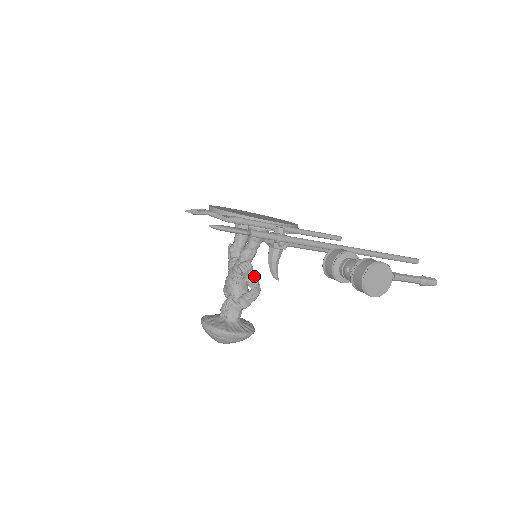
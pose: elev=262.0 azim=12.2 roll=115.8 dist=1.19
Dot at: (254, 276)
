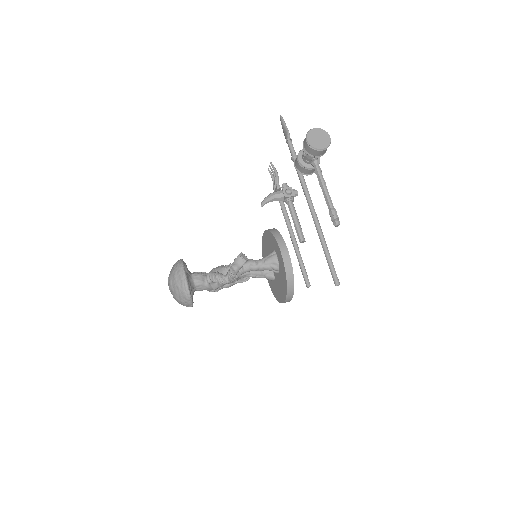
Dot at: (239, 268)
